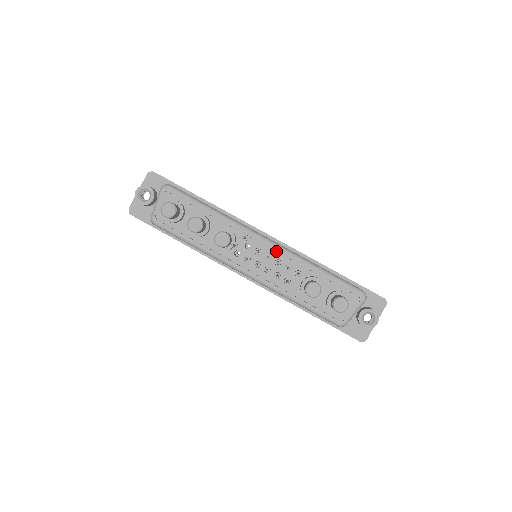
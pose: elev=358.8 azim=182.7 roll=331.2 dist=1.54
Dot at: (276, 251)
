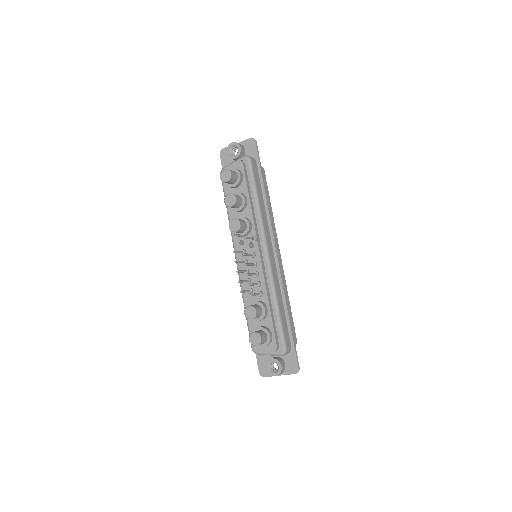
Dot at: (265, 266)
